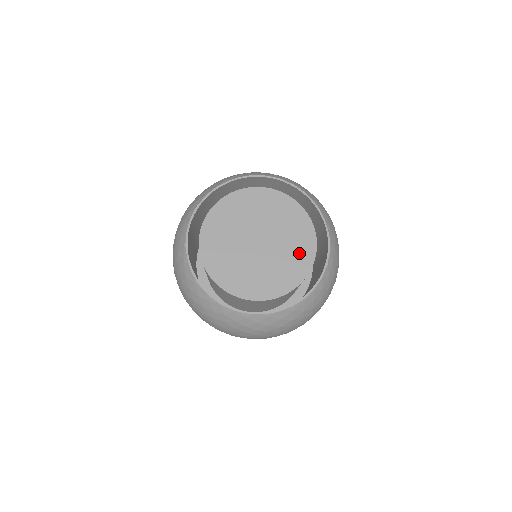
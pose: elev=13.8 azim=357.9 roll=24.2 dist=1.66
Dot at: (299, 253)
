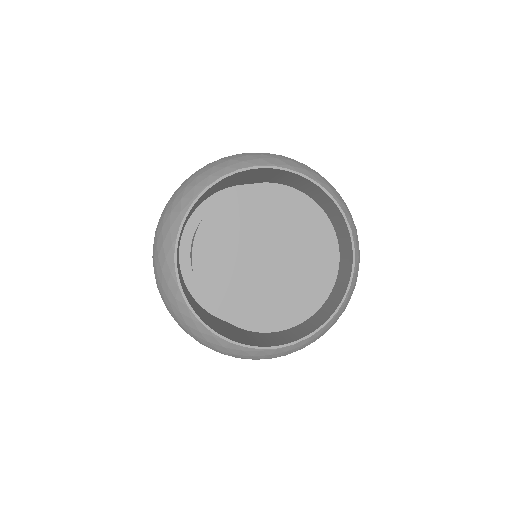
Dot at: (296, 302)
